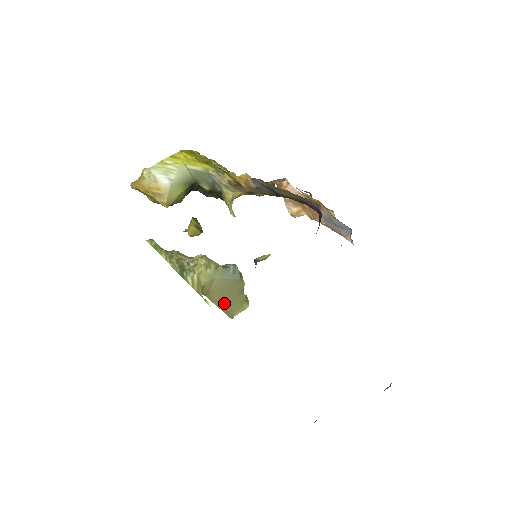
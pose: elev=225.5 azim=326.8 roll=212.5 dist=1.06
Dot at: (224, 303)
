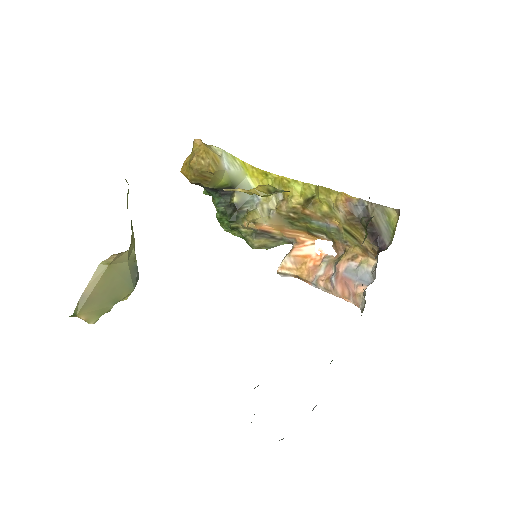
Dot at: (96, 291)
